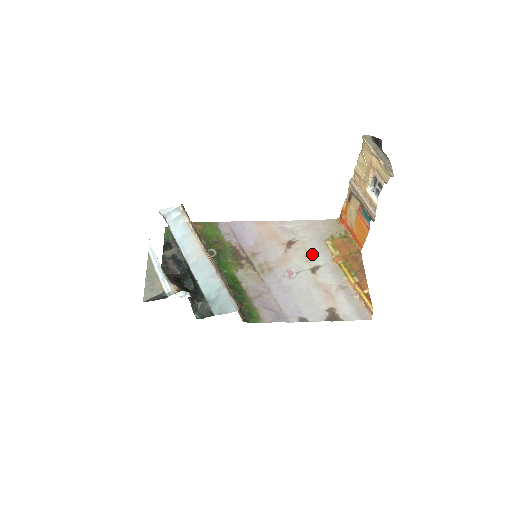
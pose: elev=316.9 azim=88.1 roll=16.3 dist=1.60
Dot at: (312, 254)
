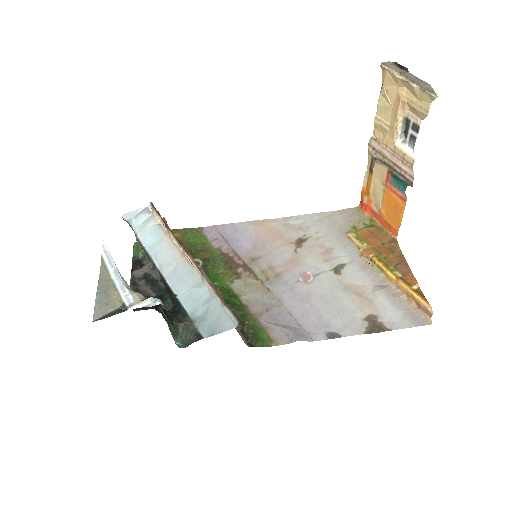
Dot at: (331, 251)
